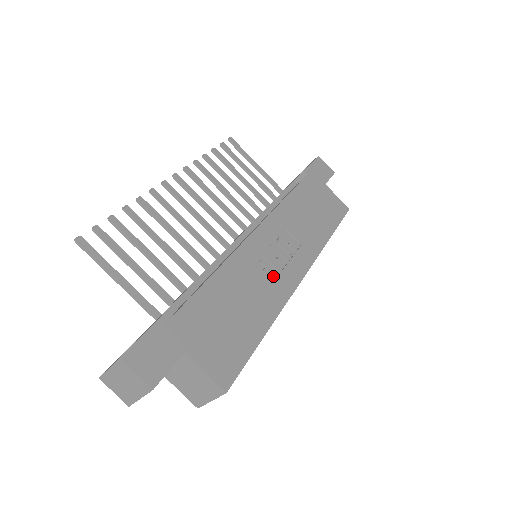
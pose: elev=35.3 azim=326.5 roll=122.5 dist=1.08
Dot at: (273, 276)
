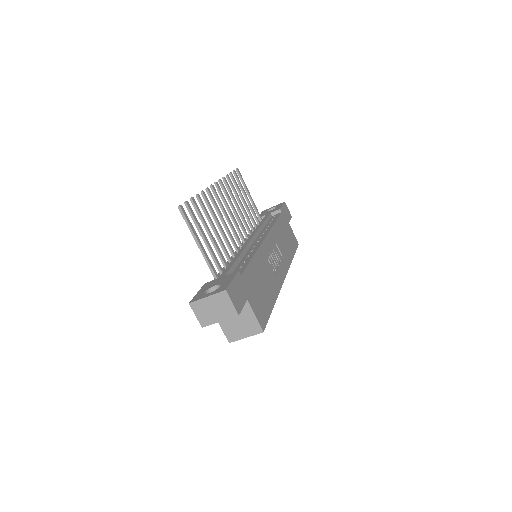
Dot at: (274, 271)
